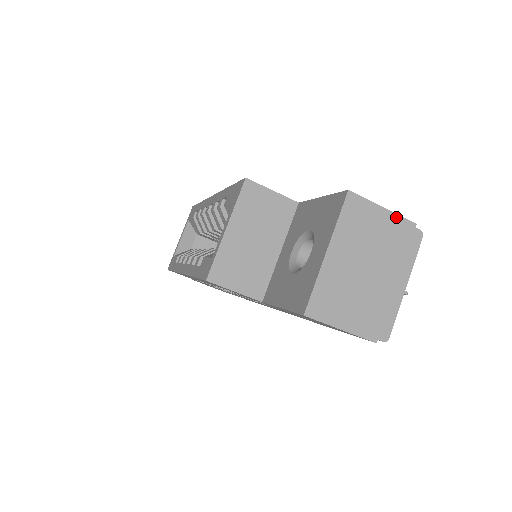
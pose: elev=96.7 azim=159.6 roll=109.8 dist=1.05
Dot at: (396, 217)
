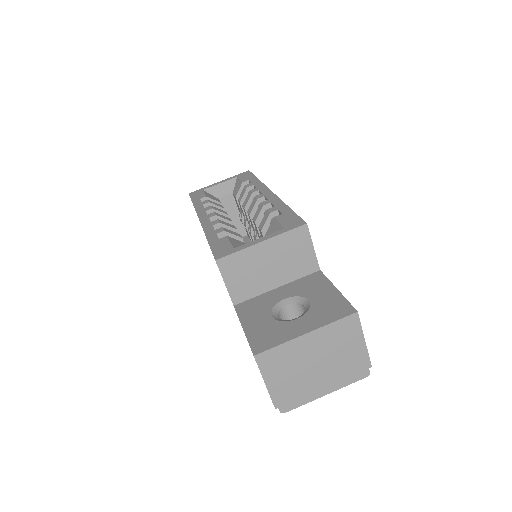
Dot at: (365, 352)
